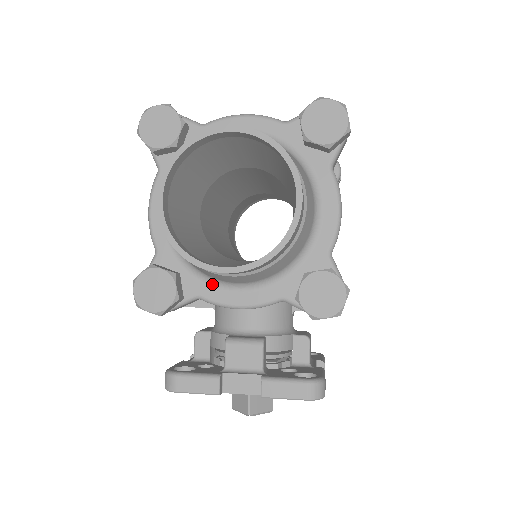
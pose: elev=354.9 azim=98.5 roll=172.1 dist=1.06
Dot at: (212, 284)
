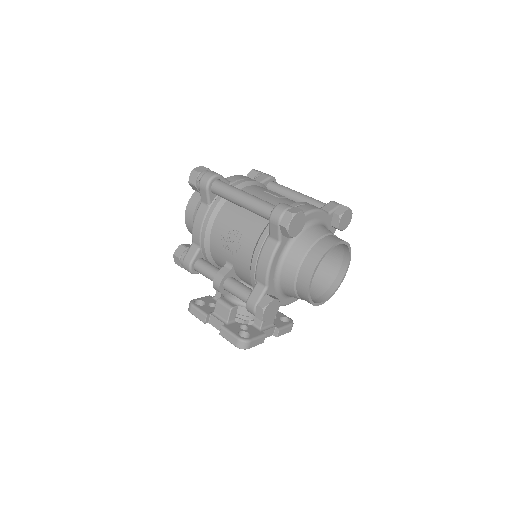
Dot at: (284, 297)
